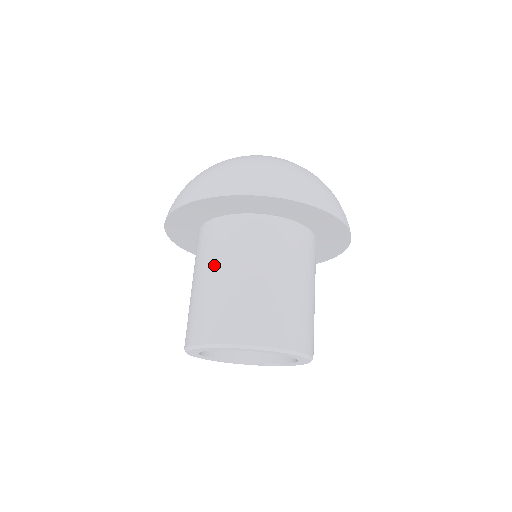
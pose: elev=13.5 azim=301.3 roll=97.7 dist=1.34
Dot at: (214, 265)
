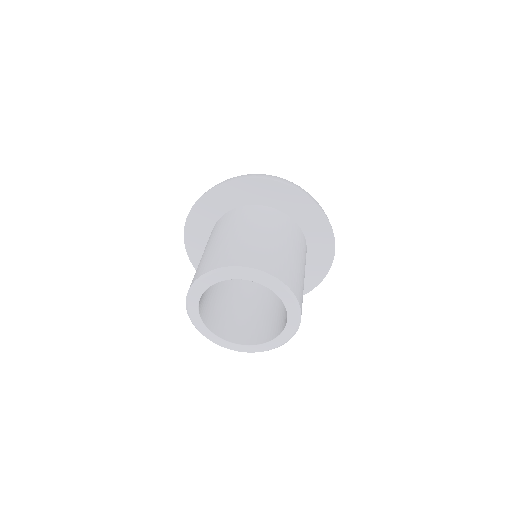
Dot at: (240, 227)
